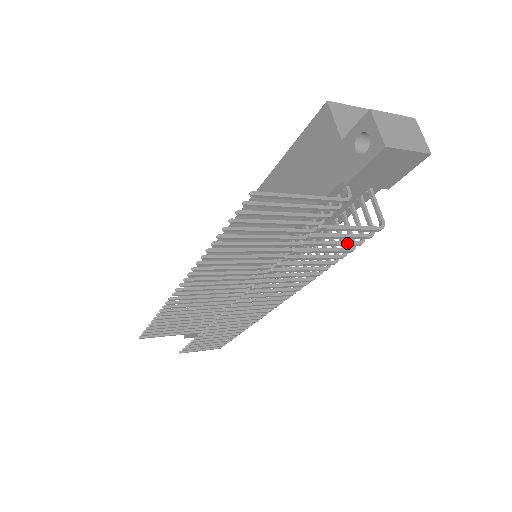
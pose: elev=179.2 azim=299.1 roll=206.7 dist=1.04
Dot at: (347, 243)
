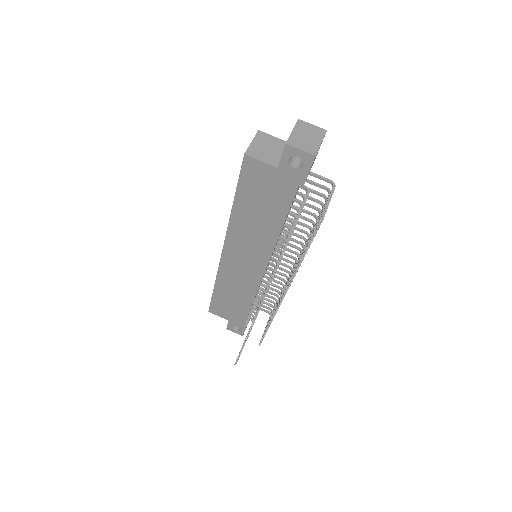
Dot at: occluded
